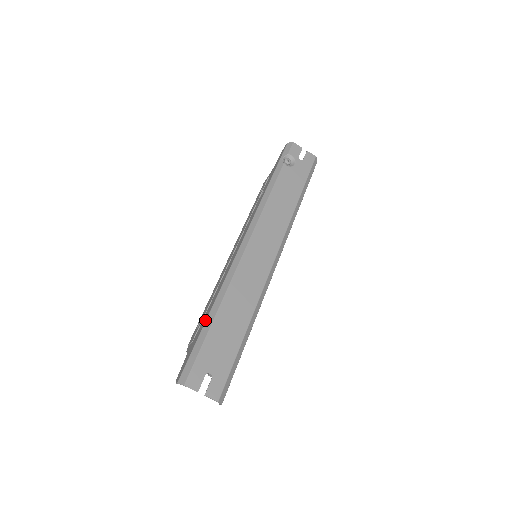
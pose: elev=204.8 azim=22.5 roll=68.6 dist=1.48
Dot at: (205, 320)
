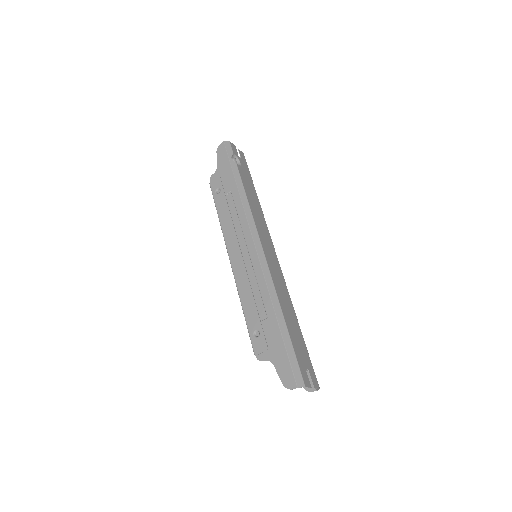
Dot at: (277, 326)
